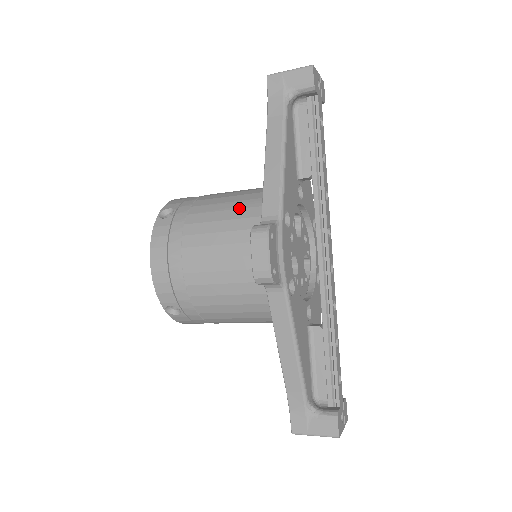
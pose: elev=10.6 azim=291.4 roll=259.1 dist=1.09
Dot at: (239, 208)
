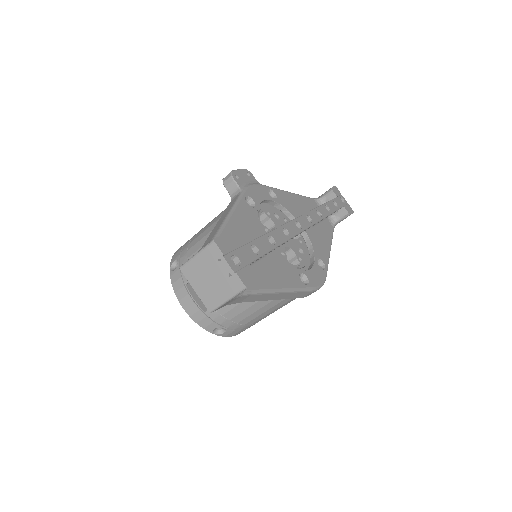
Dot at: occluded
